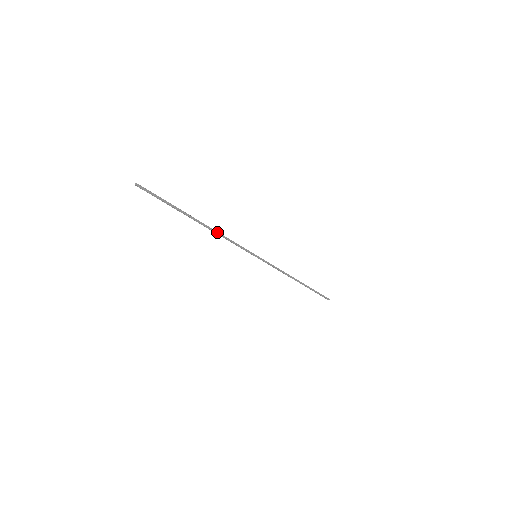
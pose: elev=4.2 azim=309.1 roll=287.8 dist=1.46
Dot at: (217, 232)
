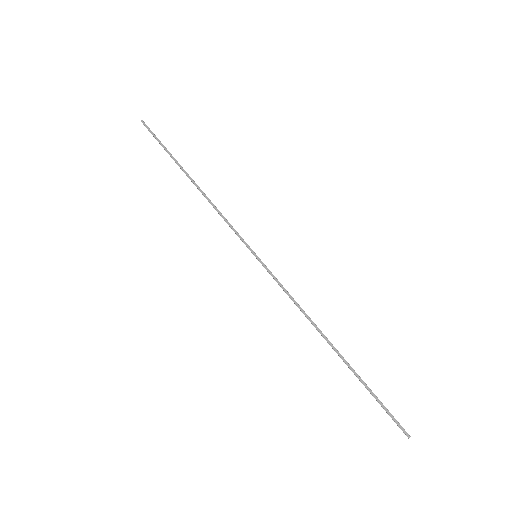
Dot at: (208, 198)
